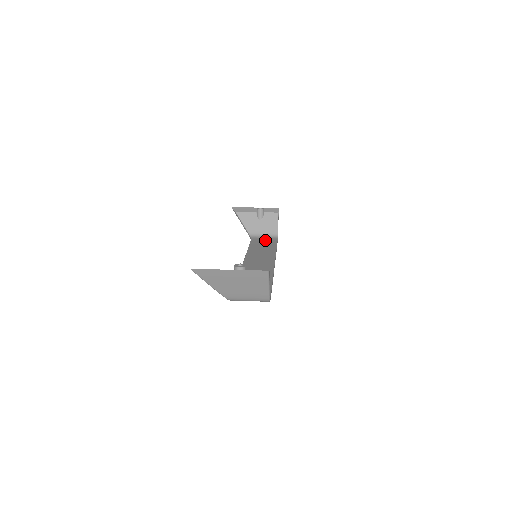
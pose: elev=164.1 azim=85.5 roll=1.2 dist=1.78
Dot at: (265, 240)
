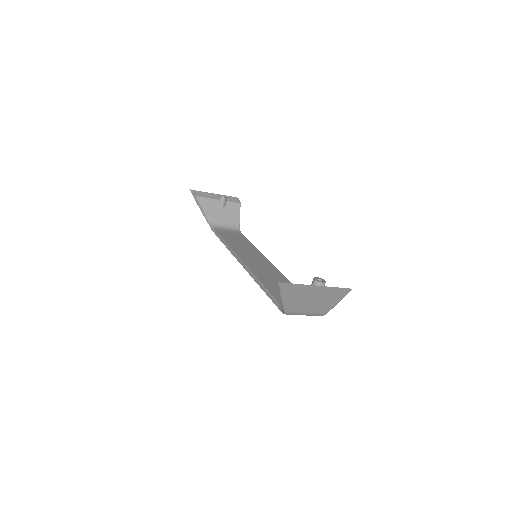
Dot at: (231, 233)
